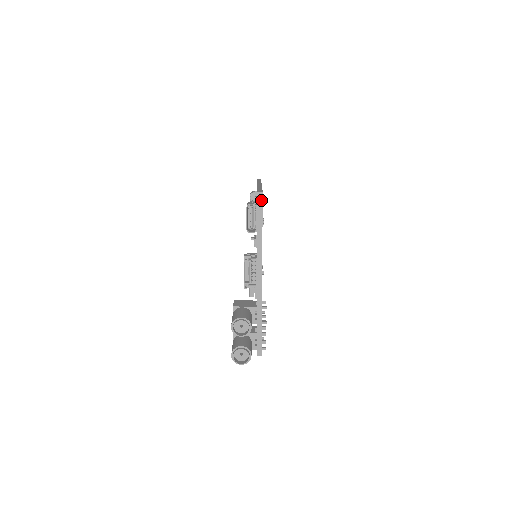
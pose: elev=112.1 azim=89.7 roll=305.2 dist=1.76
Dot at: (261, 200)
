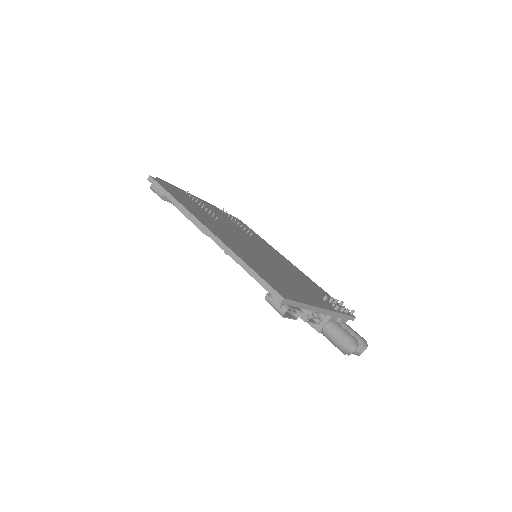
Dot at: (287, 301)
